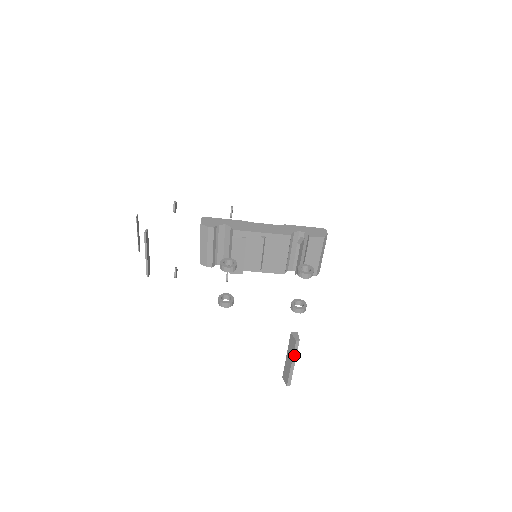
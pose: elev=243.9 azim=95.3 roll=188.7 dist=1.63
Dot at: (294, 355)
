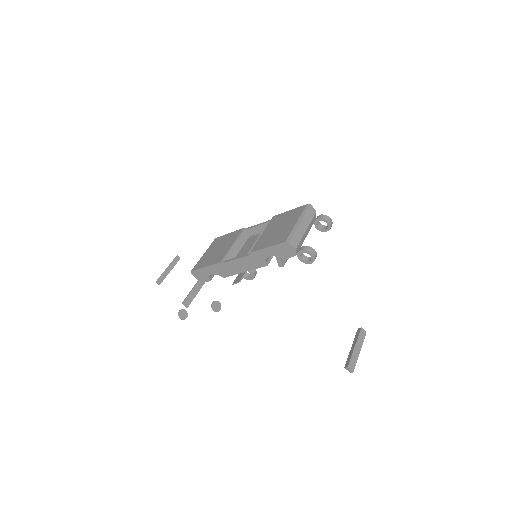
Dot at: (356, 360)
